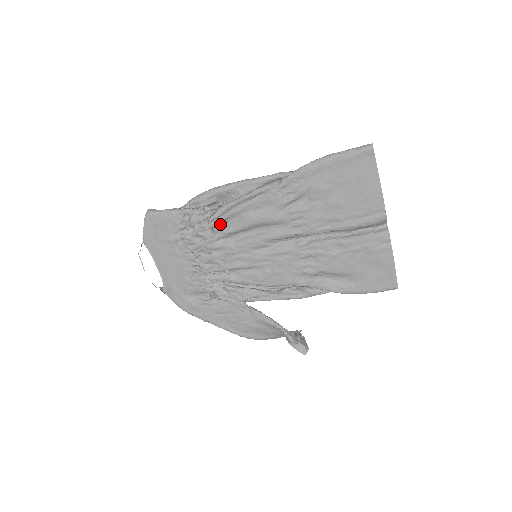
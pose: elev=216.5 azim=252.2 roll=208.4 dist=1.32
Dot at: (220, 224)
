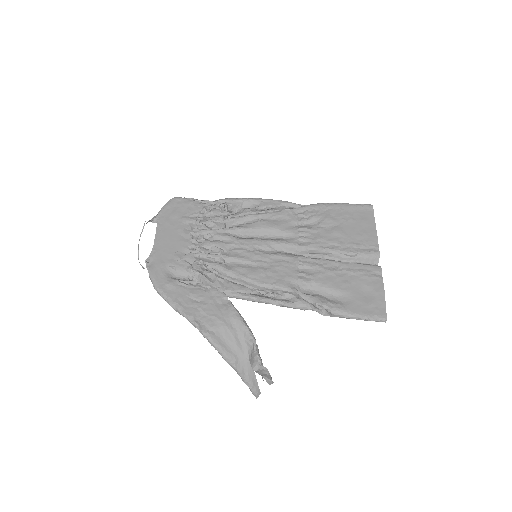
Dot at: (235, 223)
